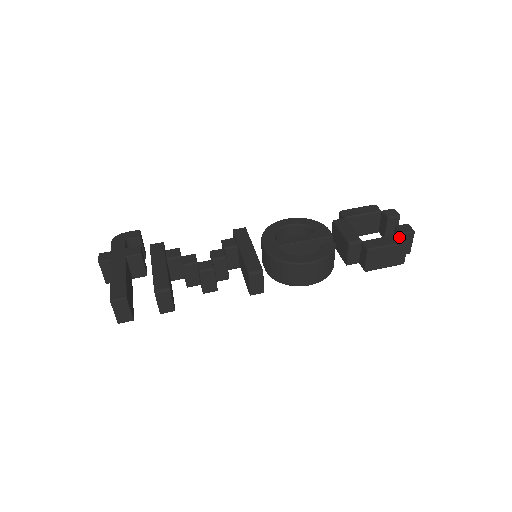
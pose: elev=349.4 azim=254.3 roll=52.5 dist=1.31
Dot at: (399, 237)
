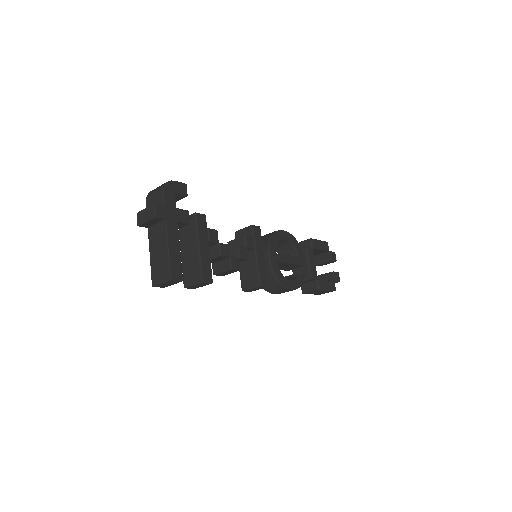
Dot at: (334, 285)
